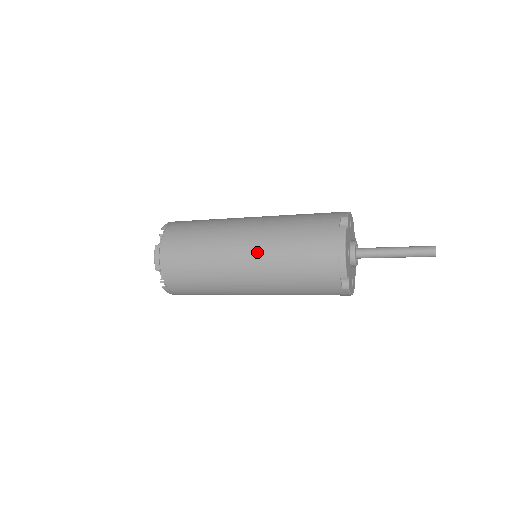
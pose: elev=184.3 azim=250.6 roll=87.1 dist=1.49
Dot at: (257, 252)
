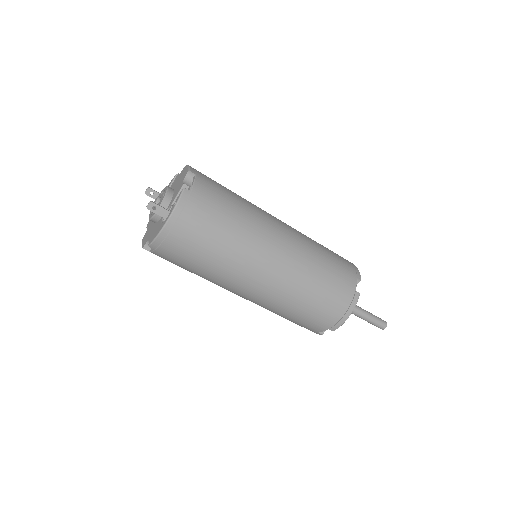
Dot at: (291, 227)
